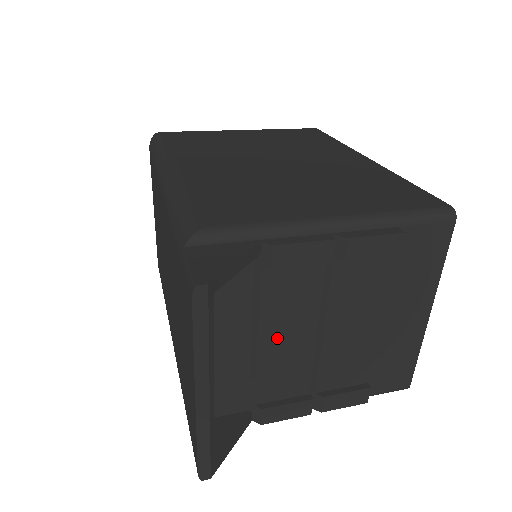
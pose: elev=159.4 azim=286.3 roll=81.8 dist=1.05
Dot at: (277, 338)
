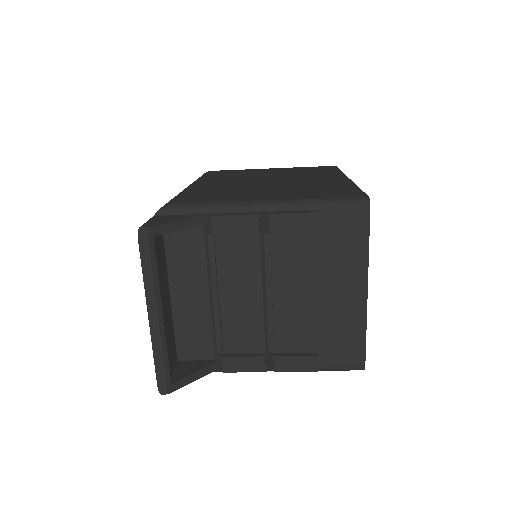
Dot at: (230, 297)
